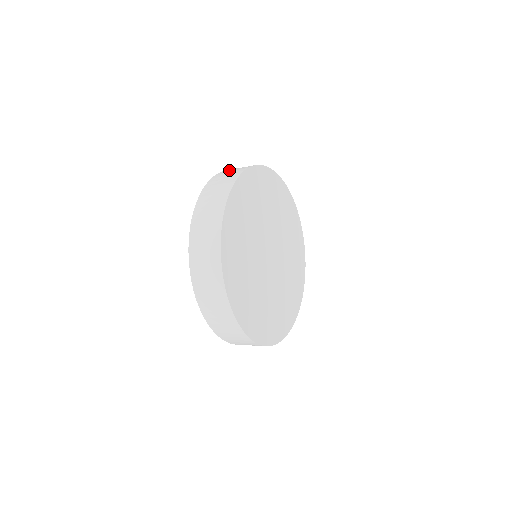
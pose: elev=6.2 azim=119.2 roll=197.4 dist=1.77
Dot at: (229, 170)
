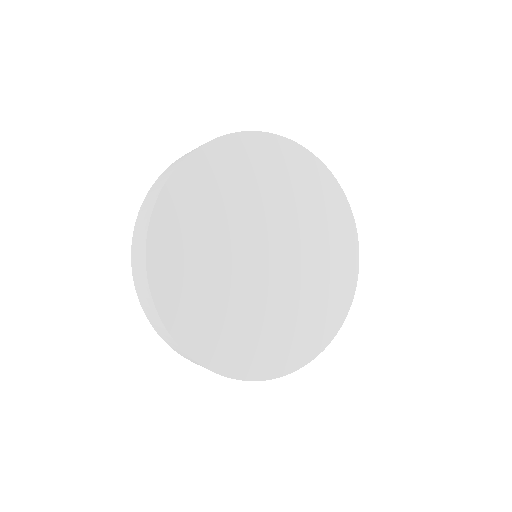
Dot at: occluded
